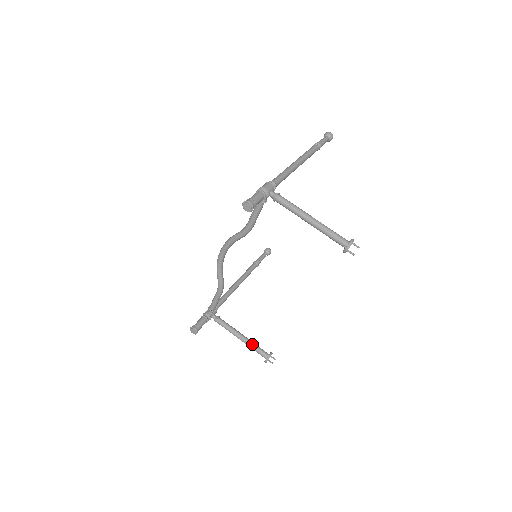
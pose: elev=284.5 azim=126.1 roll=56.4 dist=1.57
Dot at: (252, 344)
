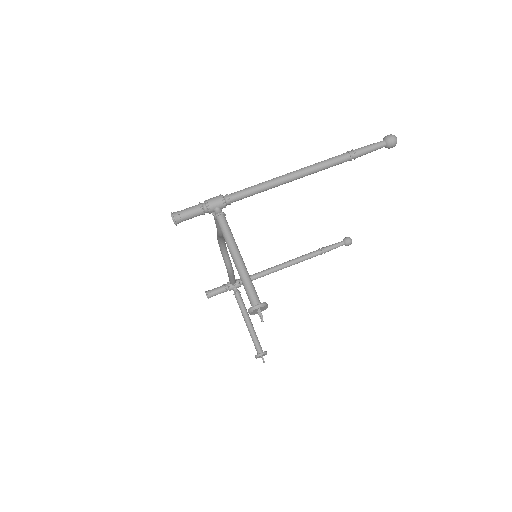
Dot at: (252, 334)
